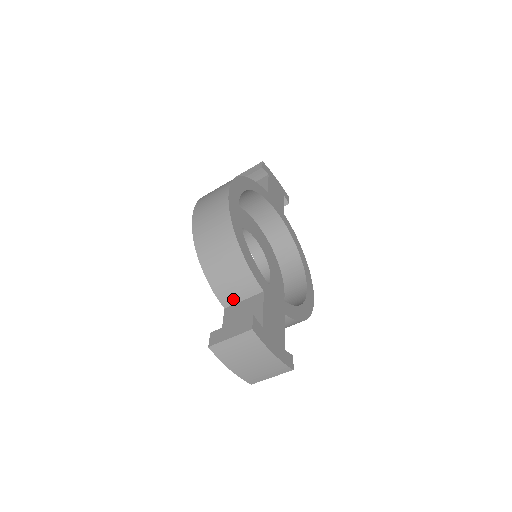
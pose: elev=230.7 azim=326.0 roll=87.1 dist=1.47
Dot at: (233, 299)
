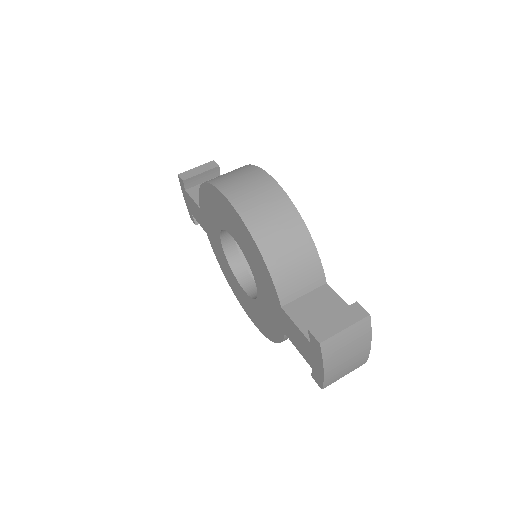
Dot at: (294, 294)
